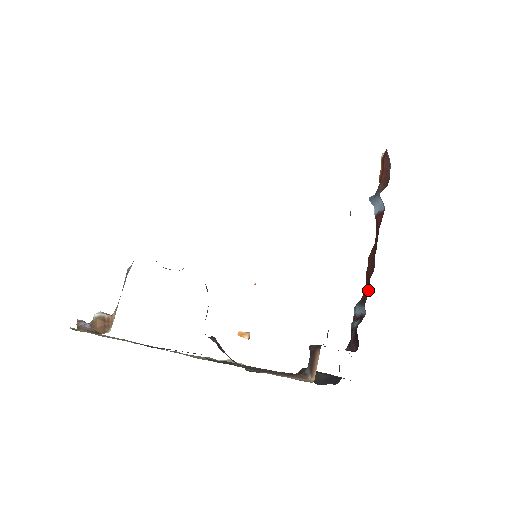
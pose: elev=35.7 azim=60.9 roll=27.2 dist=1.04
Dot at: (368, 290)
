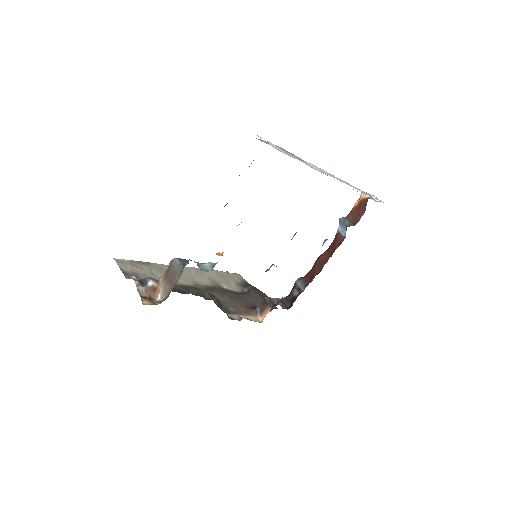
Dot at: occluded
